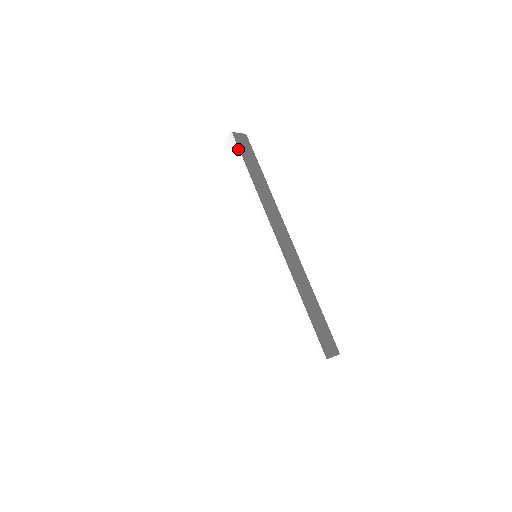
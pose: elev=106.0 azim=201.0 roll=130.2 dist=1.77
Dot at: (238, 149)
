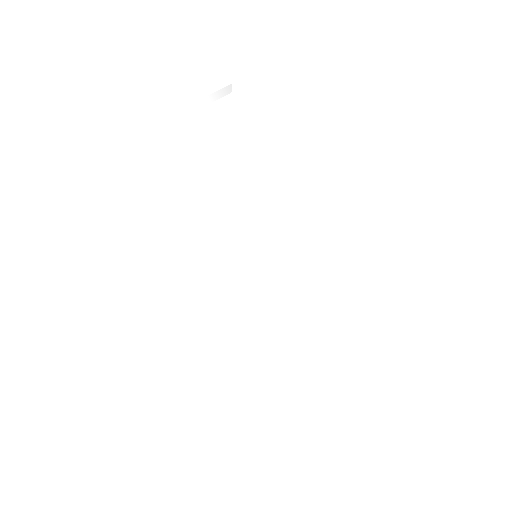
Dot at: (244, 109)
